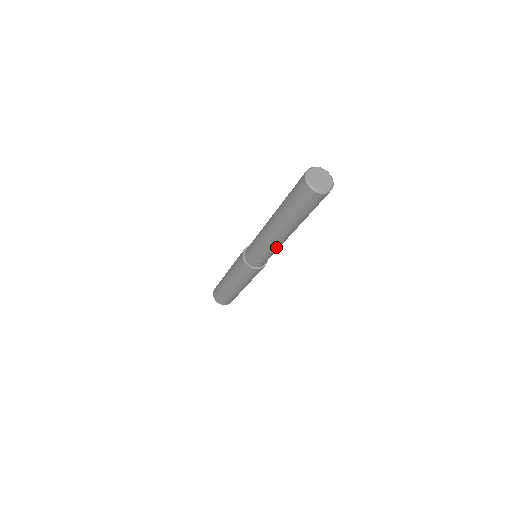
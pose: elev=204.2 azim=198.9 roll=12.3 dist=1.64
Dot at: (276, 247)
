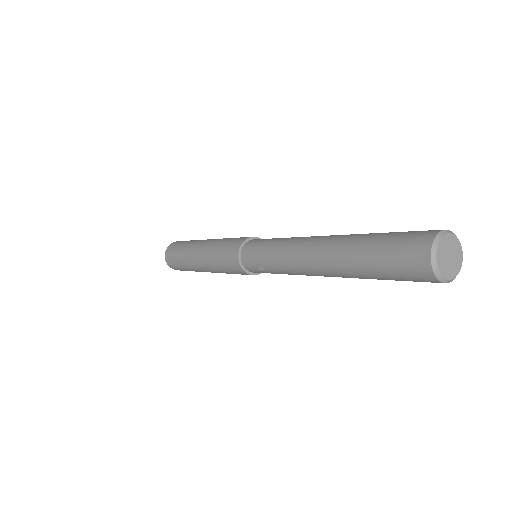
Dot at: (296, 273)
